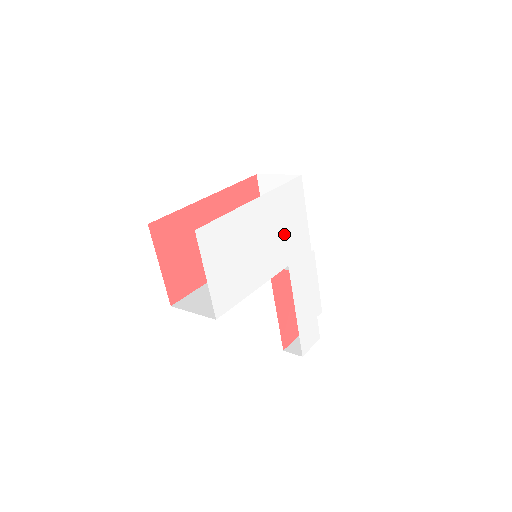
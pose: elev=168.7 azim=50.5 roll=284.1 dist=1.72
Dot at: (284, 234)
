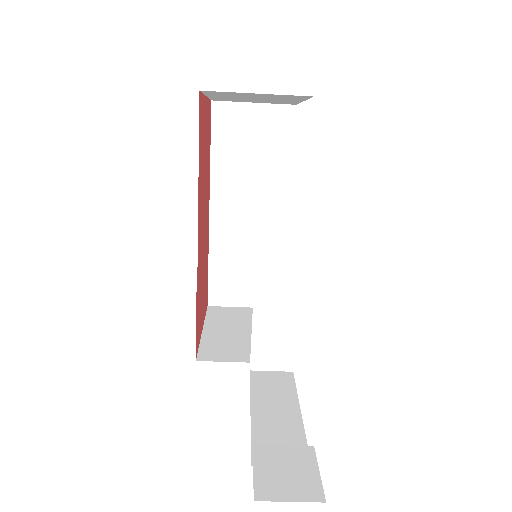
Dot at: occluded
